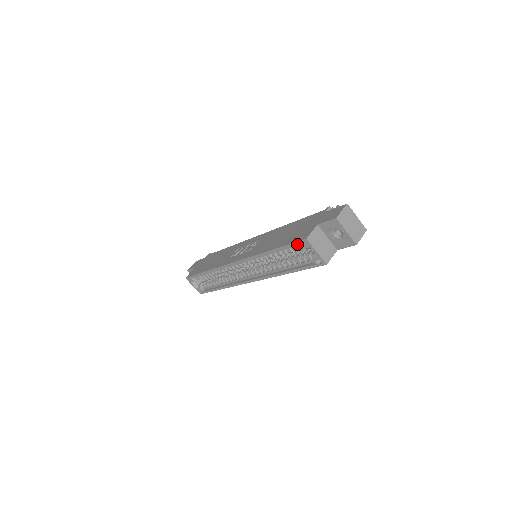
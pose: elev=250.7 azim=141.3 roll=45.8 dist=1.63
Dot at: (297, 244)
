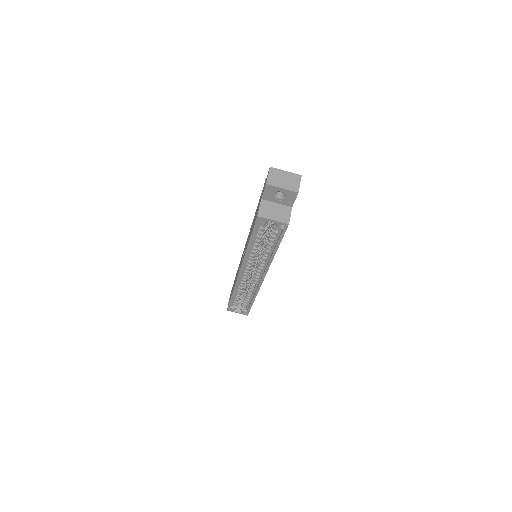
Dot at: (257, 225)
